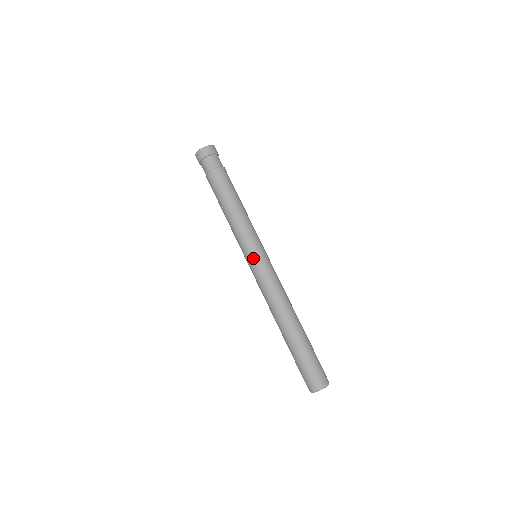
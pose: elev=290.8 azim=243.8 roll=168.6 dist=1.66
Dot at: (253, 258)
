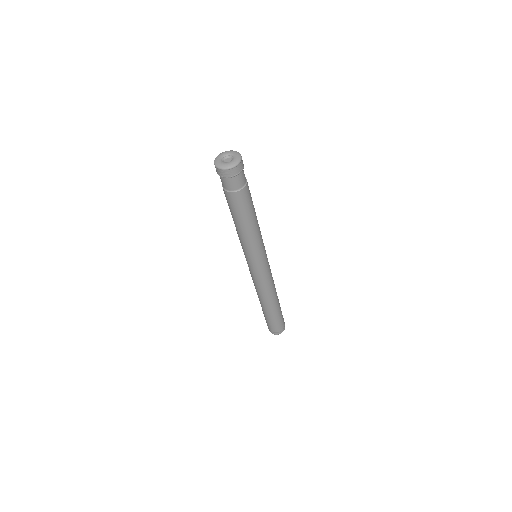
Dot at: (255, 266)
